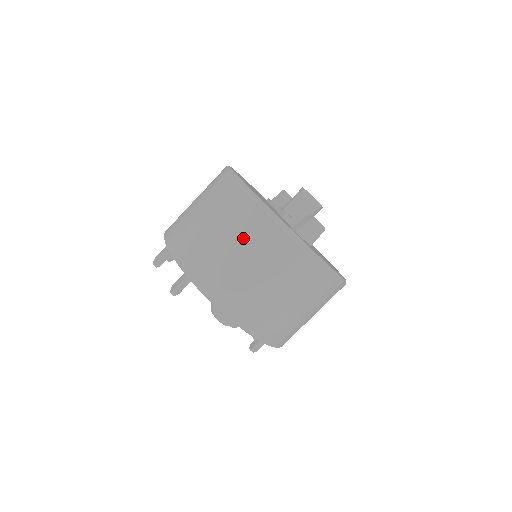
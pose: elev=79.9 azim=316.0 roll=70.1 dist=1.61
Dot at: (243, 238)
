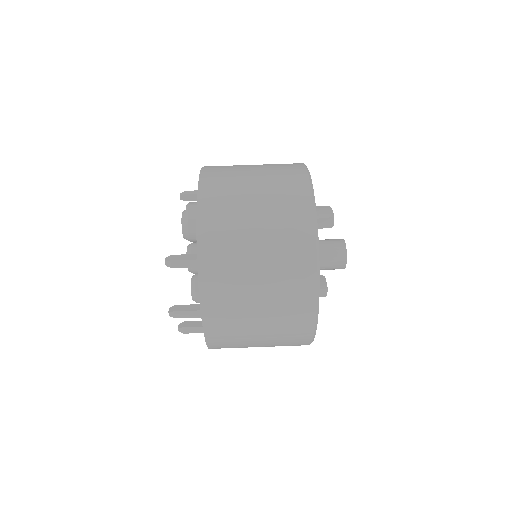
Dot at: occluded
